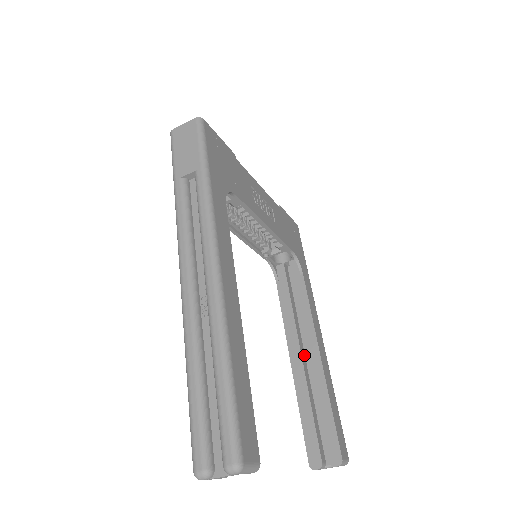
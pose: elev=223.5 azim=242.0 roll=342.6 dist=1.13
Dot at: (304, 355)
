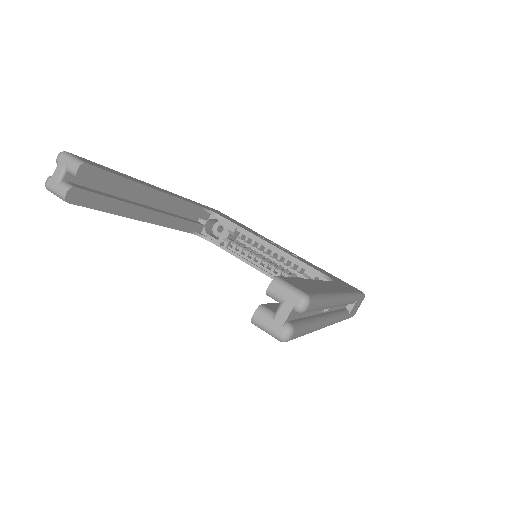
Dot at: occluded
